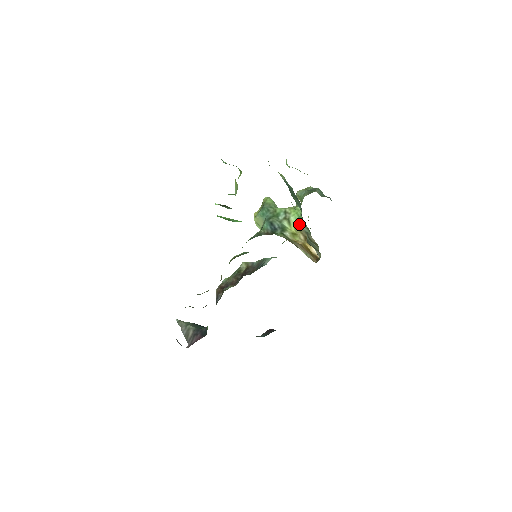
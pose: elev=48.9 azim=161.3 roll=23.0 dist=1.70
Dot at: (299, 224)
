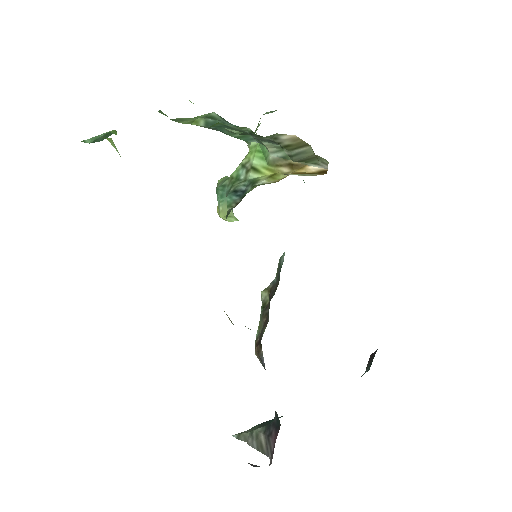
Dot at: (268, 158)
